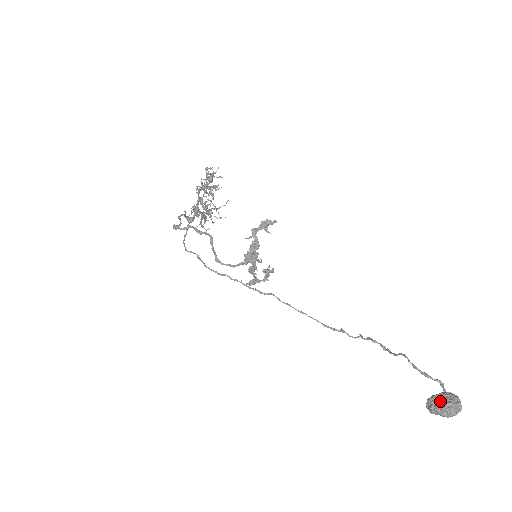
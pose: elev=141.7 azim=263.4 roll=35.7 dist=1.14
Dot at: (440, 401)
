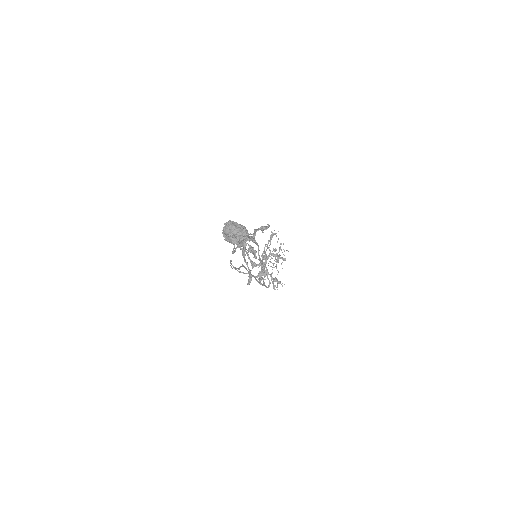
Dot at: (228, 221)
